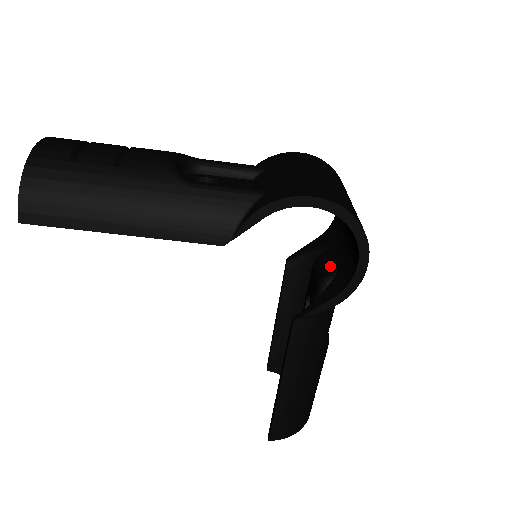
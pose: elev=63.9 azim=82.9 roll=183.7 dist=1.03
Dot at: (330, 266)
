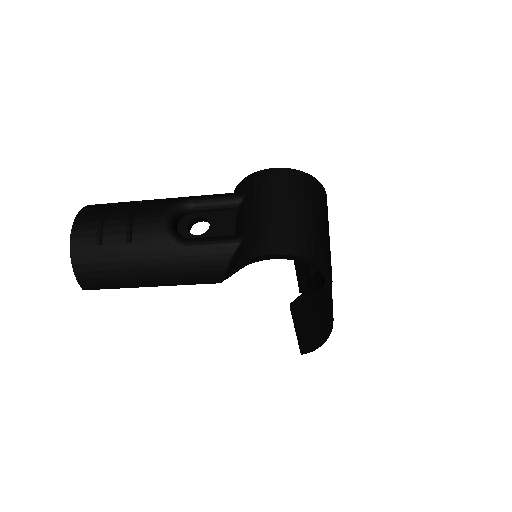
Dot at: occluded
